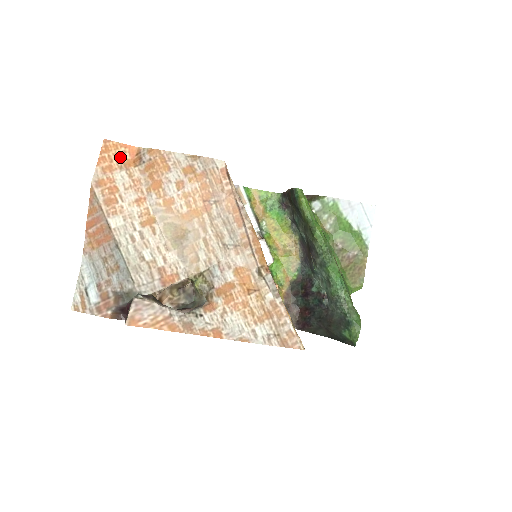
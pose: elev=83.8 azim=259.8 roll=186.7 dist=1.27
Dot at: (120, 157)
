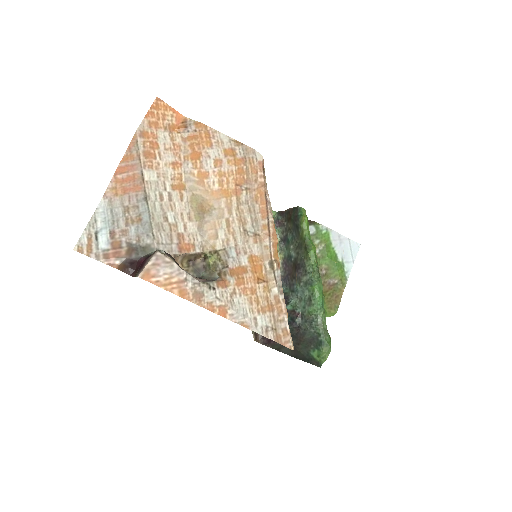
Dot at: (167, 119)
